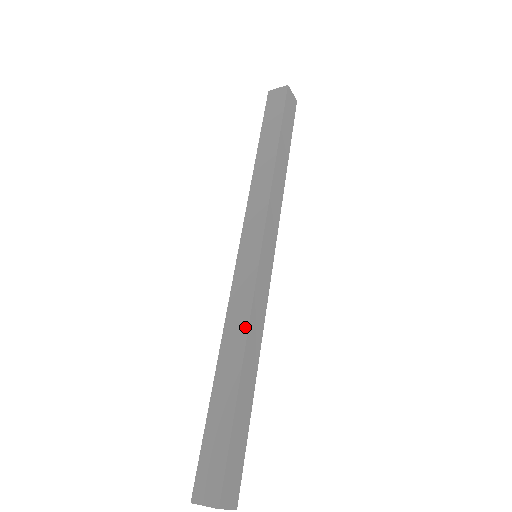
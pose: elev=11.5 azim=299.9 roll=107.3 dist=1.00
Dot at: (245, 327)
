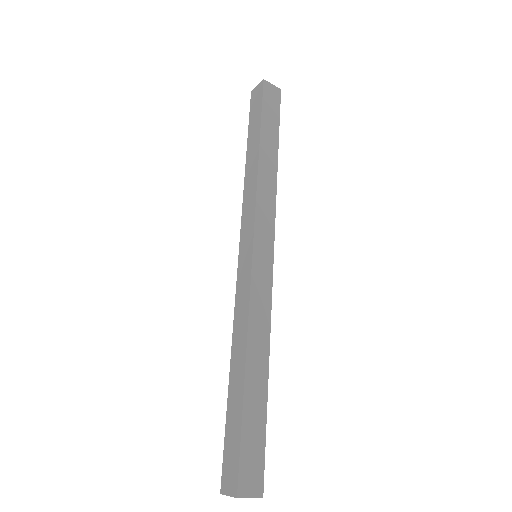
Dot at: (245, 327)
